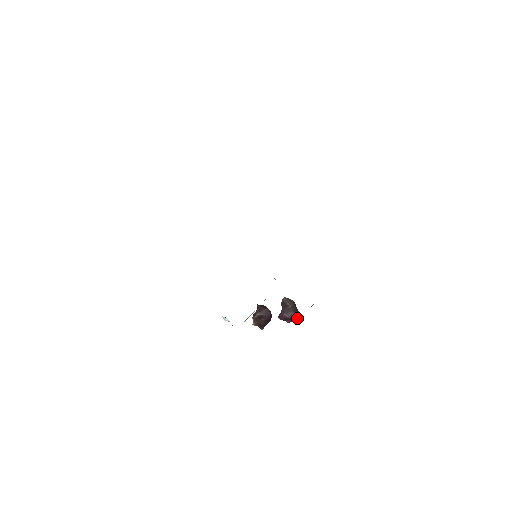
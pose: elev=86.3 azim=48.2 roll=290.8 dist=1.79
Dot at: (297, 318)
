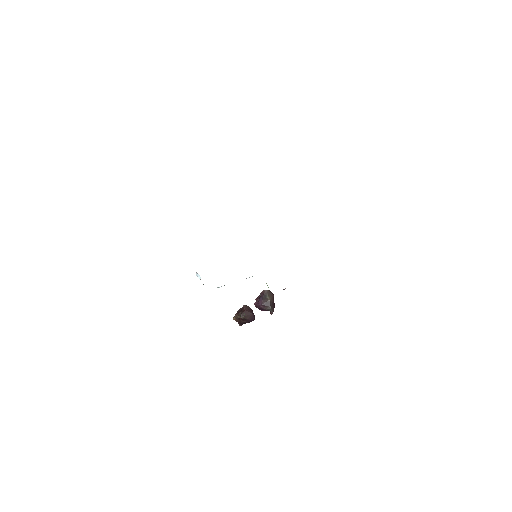
Dot at: (272, 312)
